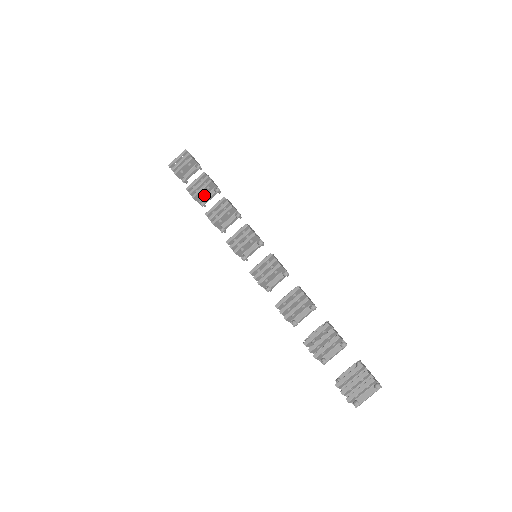
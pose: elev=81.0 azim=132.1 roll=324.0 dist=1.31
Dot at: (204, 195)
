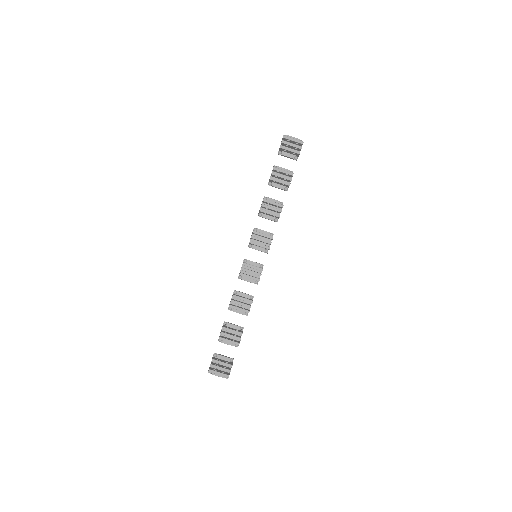
Dot at: (277, 183)
